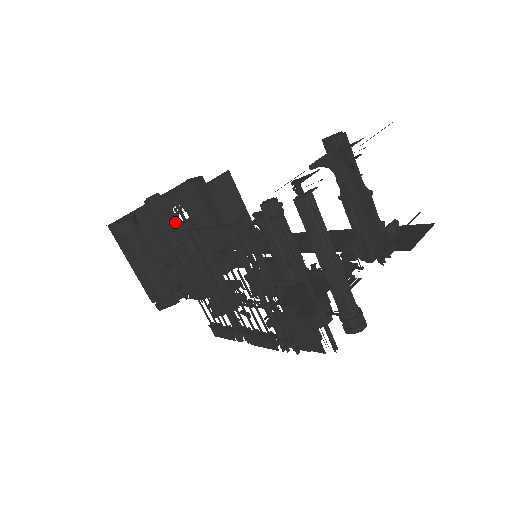
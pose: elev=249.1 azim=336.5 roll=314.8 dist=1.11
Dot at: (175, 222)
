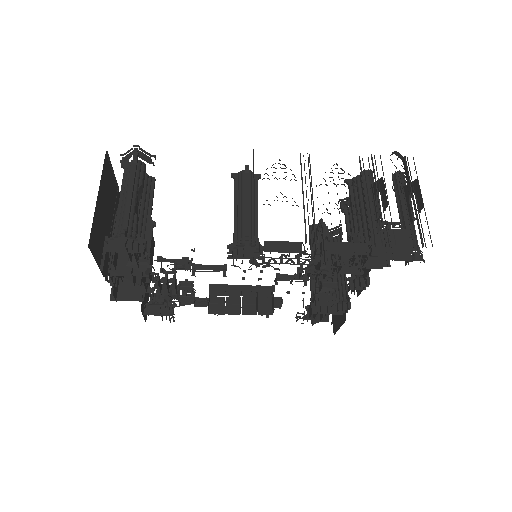
Dot at: occluded
